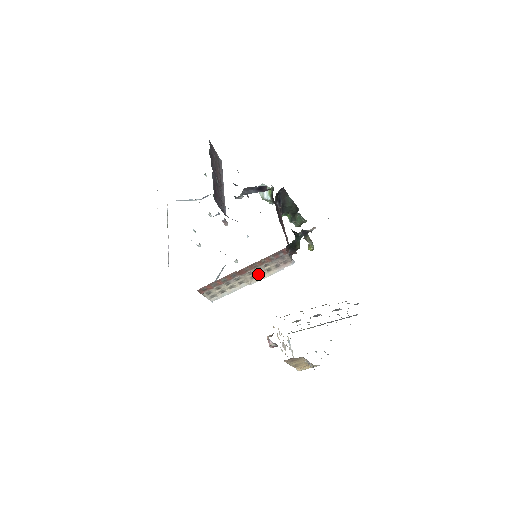
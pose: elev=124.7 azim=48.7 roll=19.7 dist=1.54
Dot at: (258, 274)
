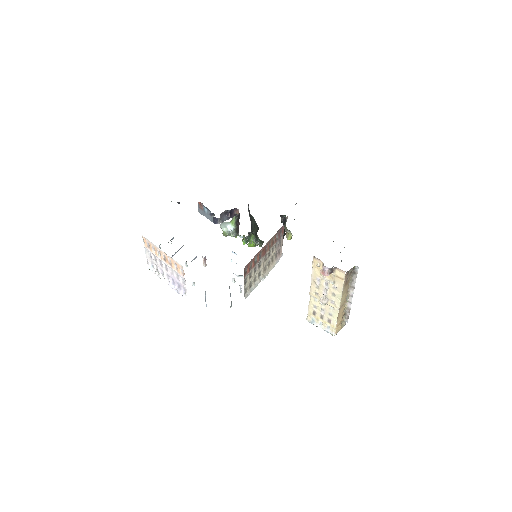
Dot at: (267, 264)
